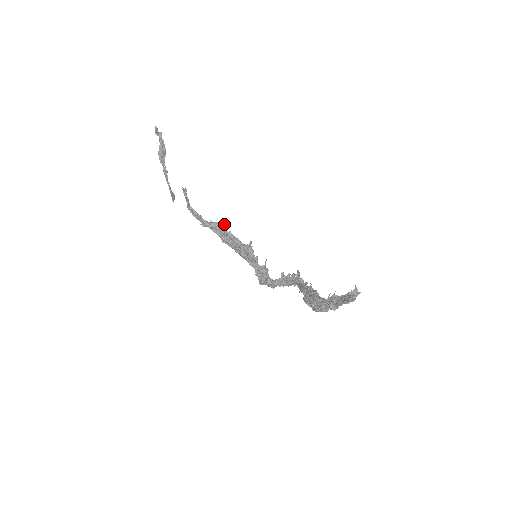
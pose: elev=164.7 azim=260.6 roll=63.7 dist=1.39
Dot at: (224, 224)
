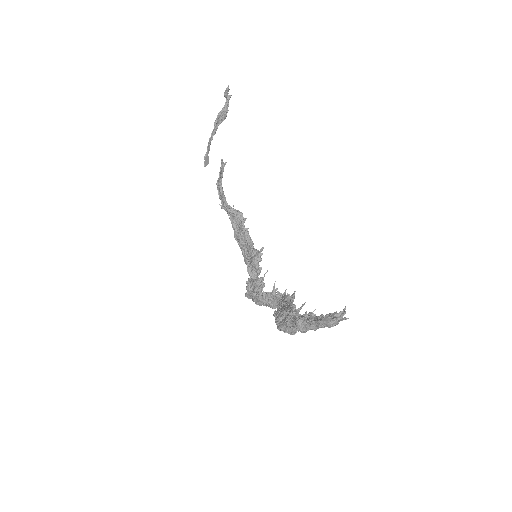
Dot at: occluded
